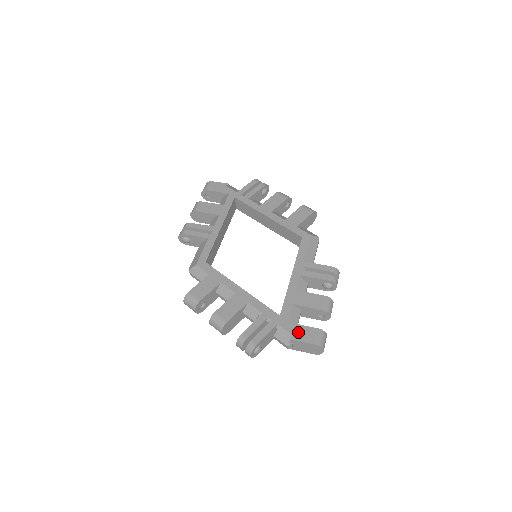
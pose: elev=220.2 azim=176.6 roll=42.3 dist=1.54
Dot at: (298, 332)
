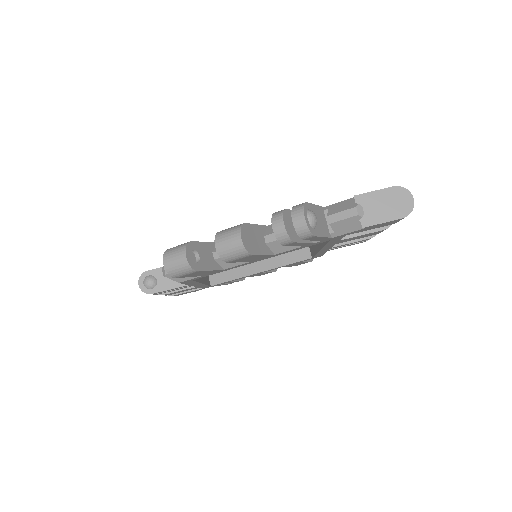
Dot at: occluded
